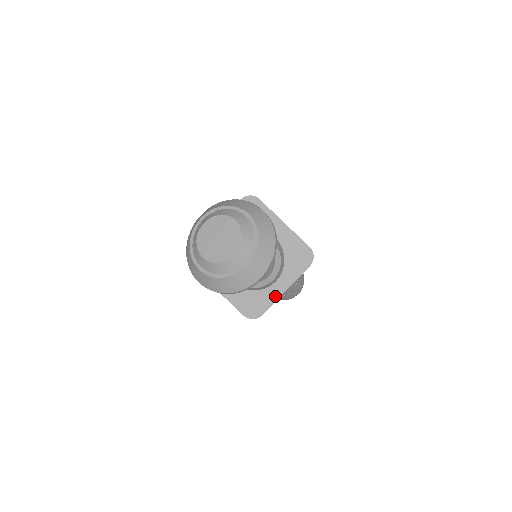
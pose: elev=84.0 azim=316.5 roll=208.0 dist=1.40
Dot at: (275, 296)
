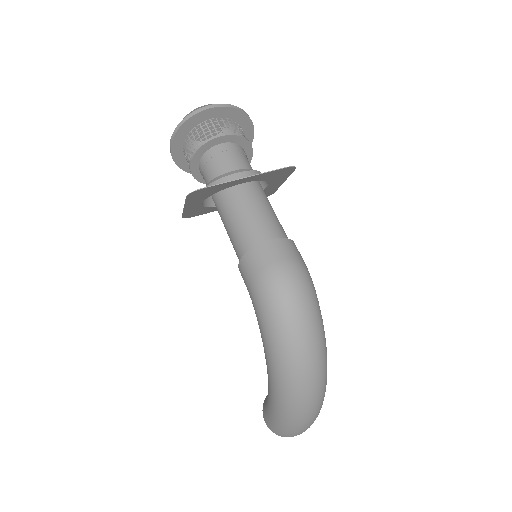
Dot at: (231, 182)
